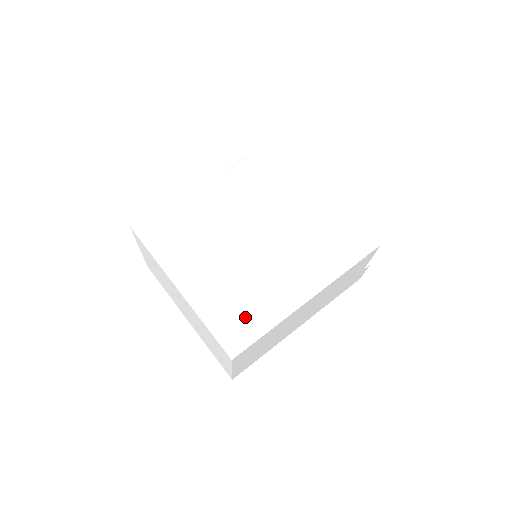
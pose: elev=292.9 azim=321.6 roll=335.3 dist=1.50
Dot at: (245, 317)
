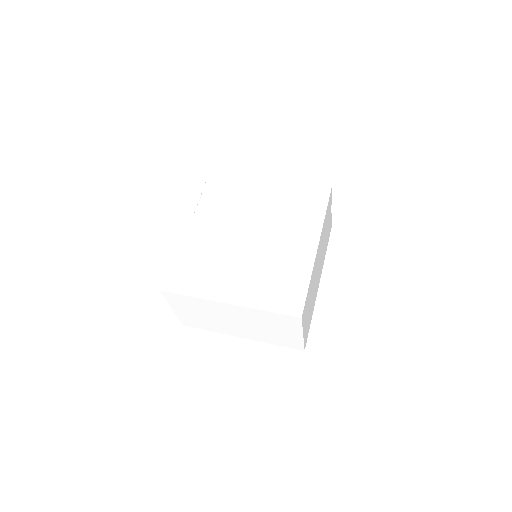
Dot at: (287, 287)
